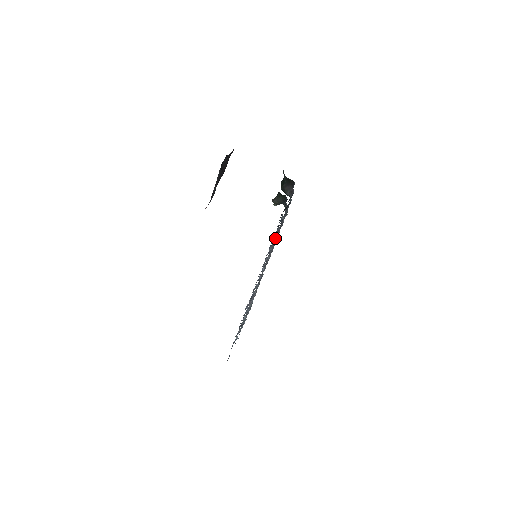
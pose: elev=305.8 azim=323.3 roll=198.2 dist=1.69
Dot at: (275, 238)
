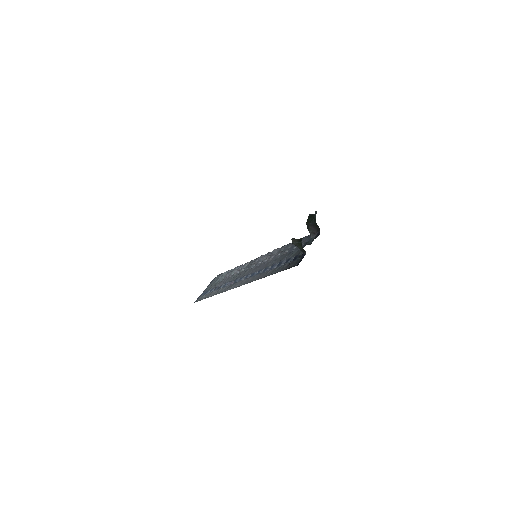
Dot at: occluded
